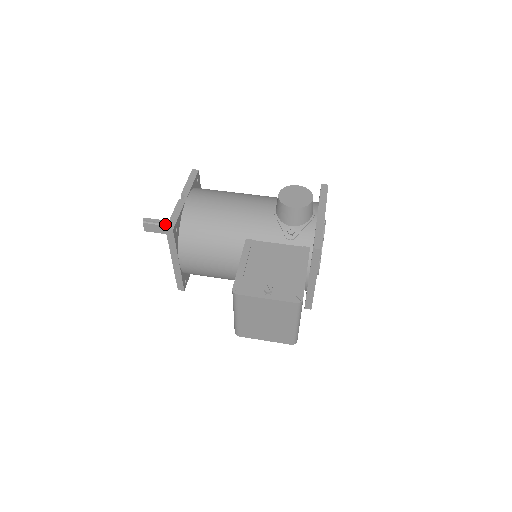
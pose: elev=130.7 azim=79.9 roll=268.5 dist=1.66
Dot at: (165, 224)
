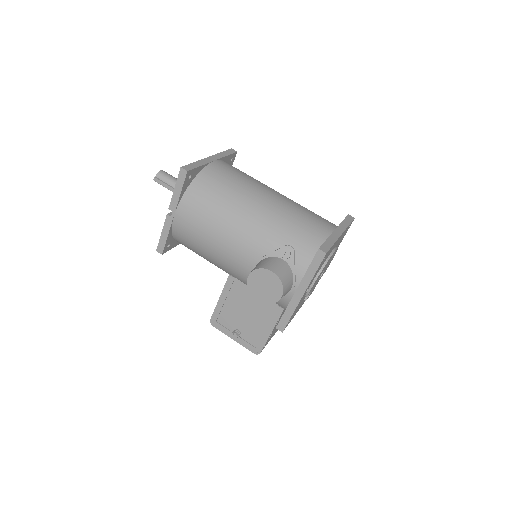
Dot at: occluded
